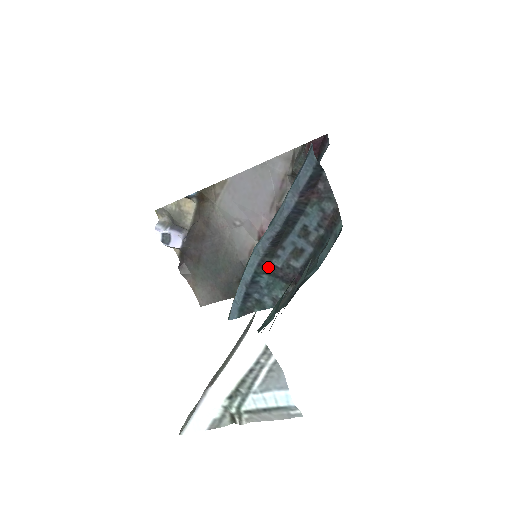
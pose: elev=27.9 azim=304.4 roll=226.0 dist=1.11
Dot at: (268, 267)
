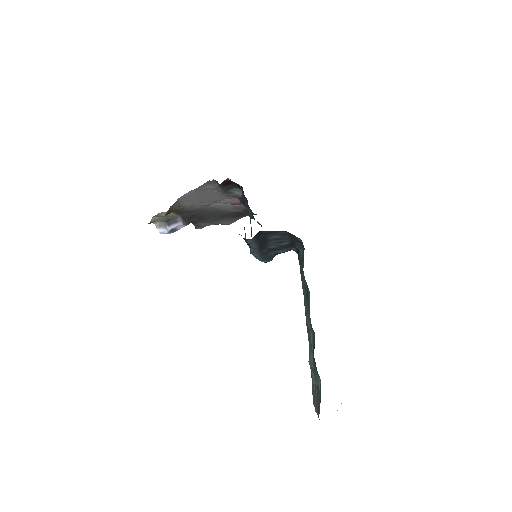
Dot at: (268, 251)
